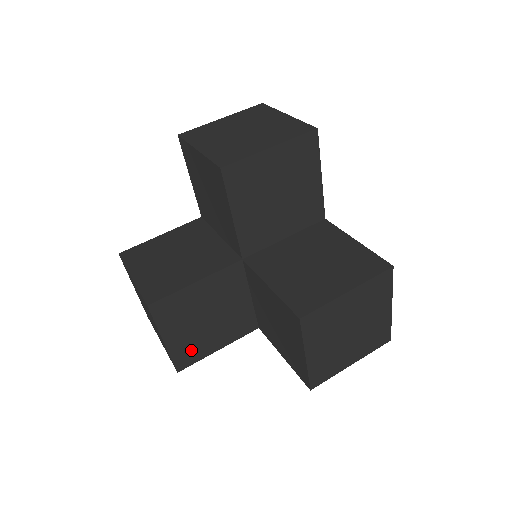
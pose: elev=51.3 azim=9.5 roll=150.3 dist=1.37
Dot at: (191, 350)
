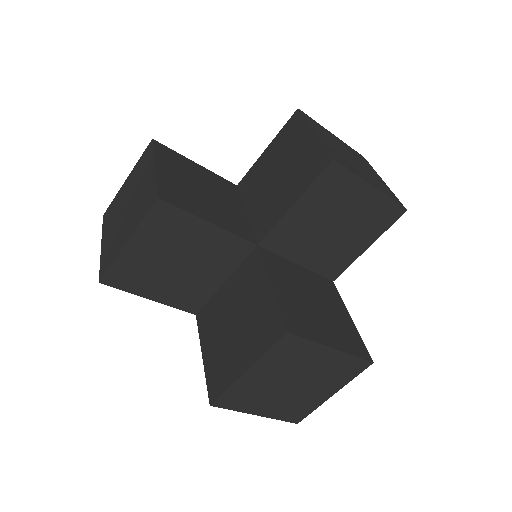
Dot at: (133, 275)
